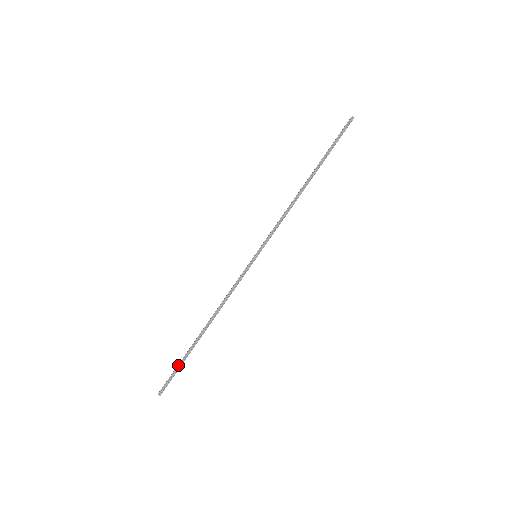
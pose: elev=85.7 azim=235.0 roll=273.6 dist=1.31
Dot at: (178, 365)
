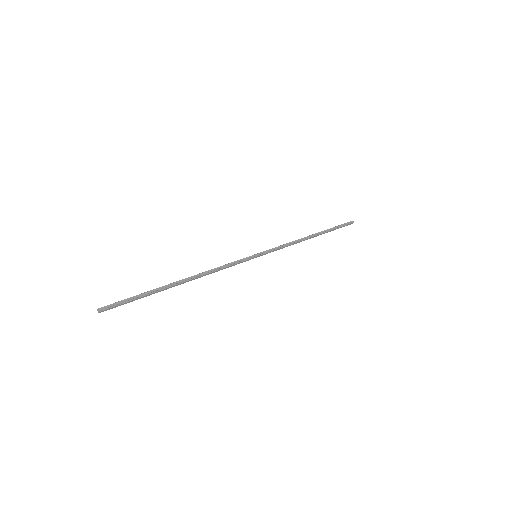
Dot at: (139, 294)
